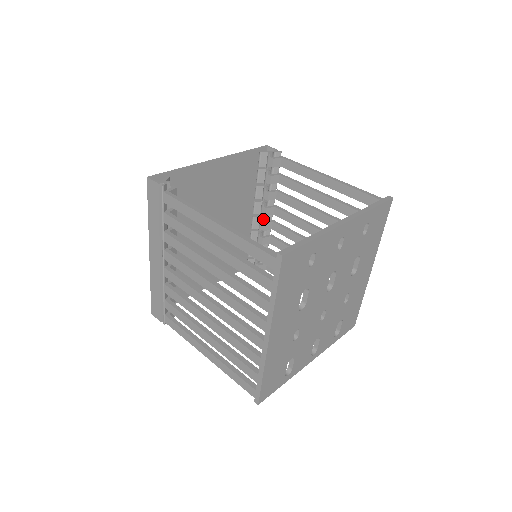
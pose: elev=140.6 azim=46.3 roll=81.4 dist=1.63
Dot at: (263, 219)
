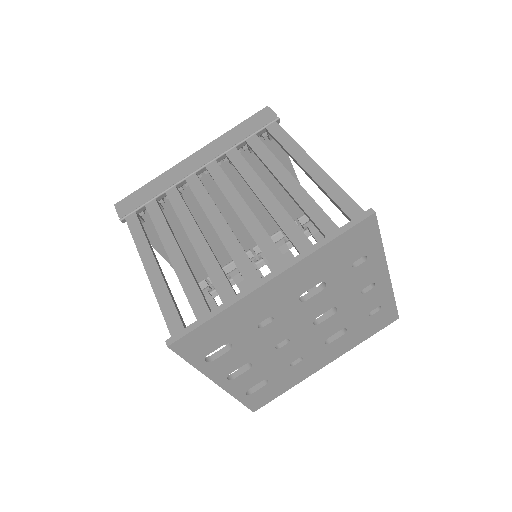
Dot at: occluded
